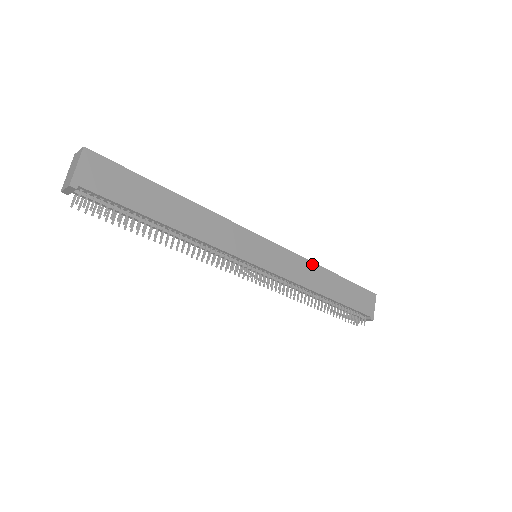
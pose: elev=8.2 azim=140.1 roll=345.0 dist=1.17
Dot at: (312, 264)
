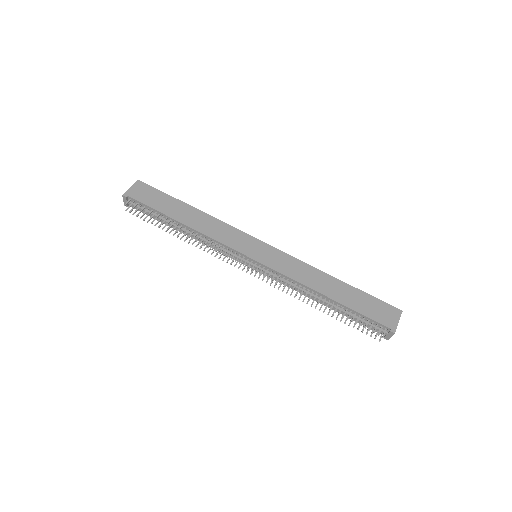
Dot at: (312, 268)
